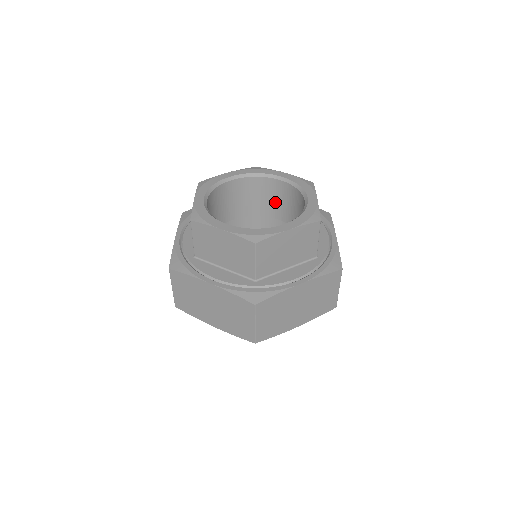
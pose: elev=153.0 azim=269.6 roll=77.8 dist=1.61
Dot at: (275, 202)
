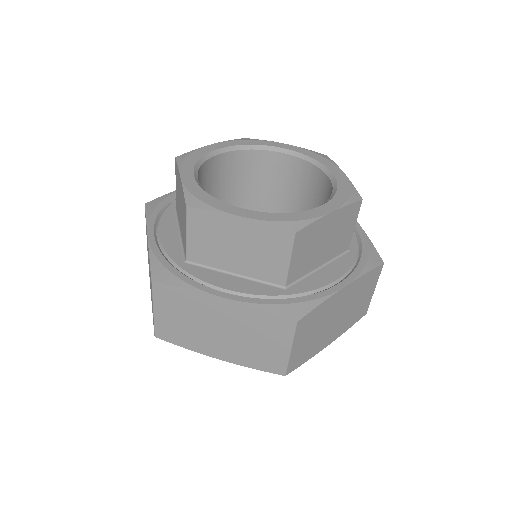
Dot at: (273, 184)
